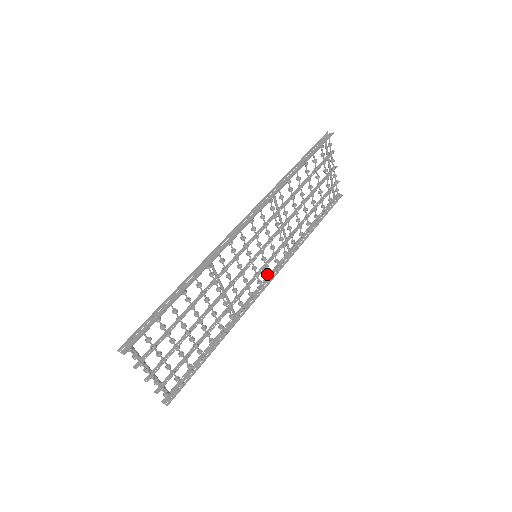
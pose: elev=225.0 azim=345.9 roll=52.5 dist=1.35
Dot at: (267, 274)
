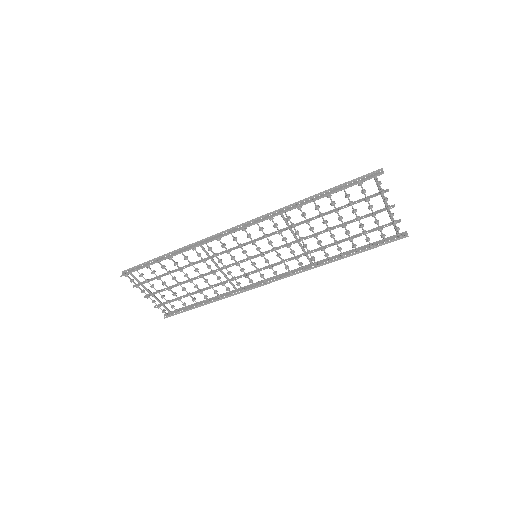
Dot at: (273, 273)
